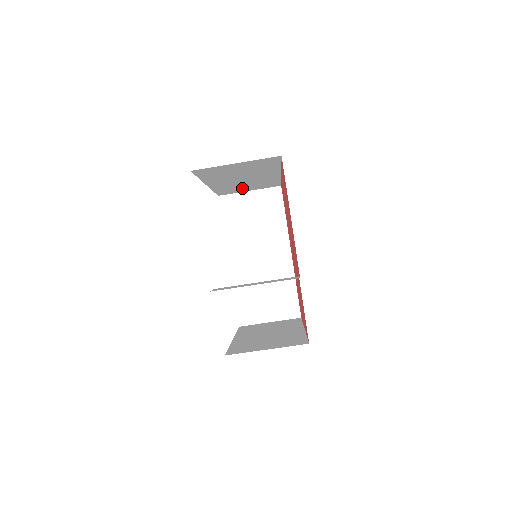
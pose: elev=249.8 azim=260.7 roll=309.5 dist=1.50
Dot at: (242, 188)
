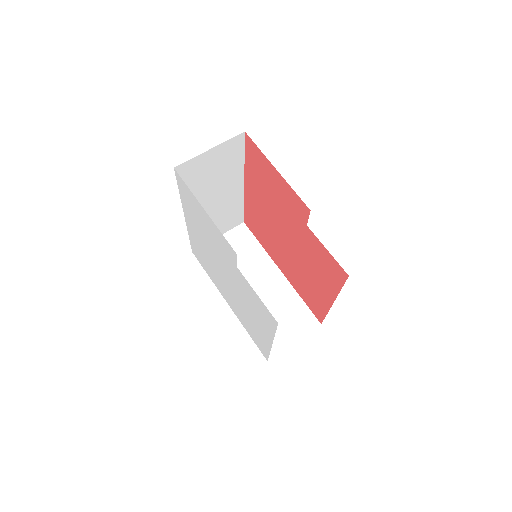
Dot at: occluded
